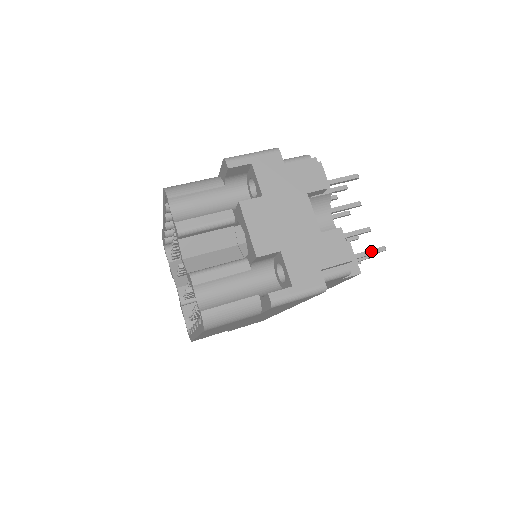
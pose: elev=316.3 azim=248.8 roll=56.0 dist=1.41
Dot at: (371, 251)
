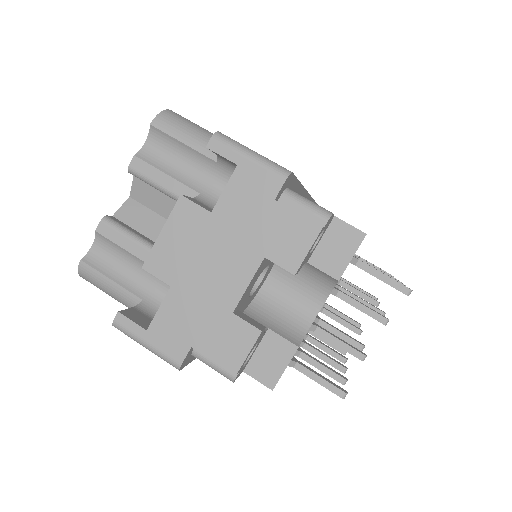
Dot at: (324, 381)
